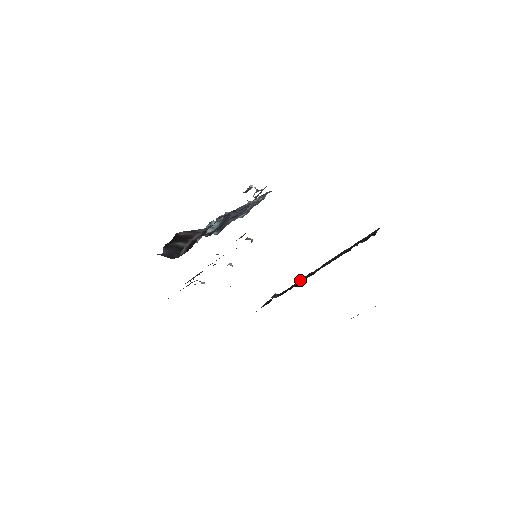
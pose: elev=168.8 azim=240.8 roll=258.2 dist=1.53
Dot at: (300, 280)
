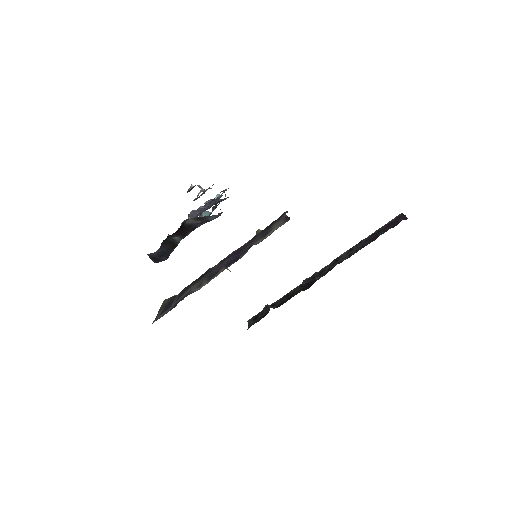
Dot at: (303, 283)
